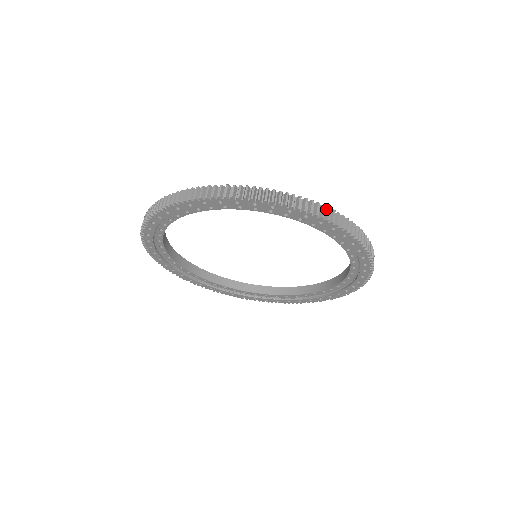
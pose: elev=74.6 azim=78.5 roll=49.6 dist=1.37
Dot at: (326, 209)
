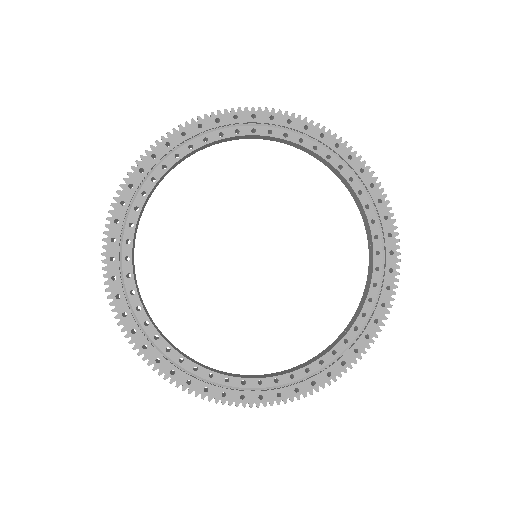
Dot at: occluded
